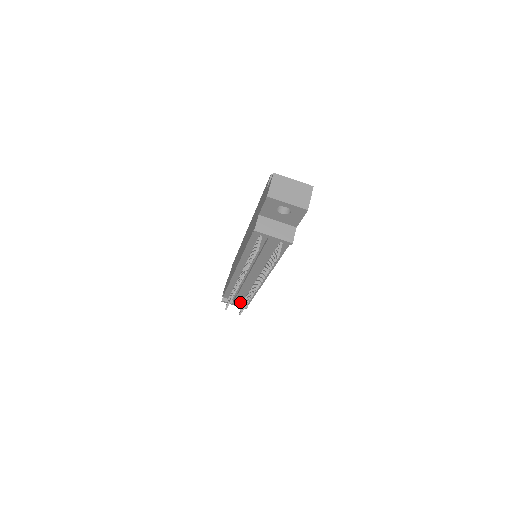
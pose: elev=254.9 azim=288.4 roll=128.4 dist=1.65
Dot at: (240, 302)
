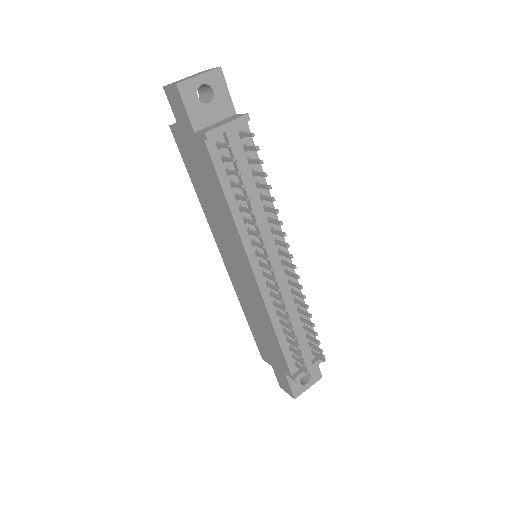
Dot at: (311, 359)
